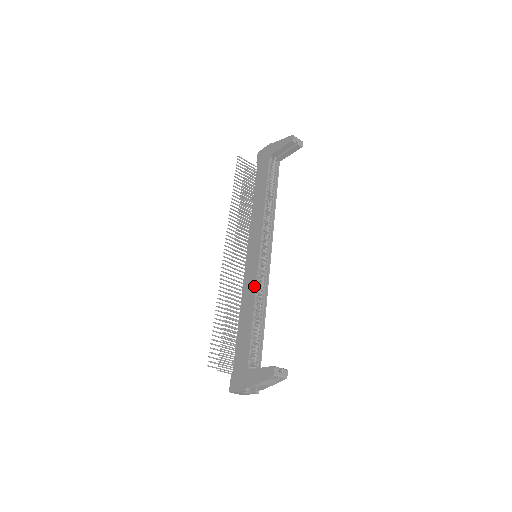
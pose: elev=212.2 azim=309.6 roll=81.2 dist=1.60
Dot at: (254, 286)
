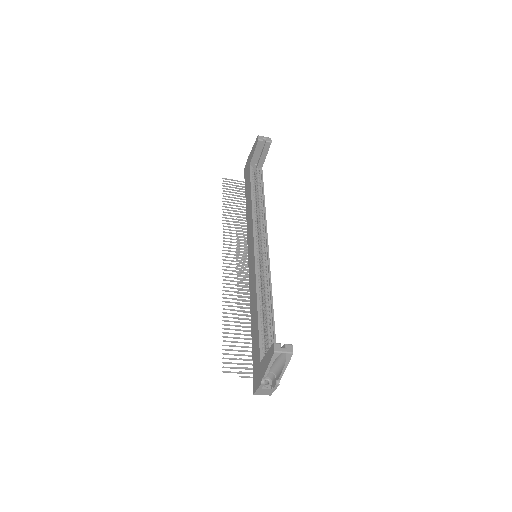
Dot at: (254, 281)
